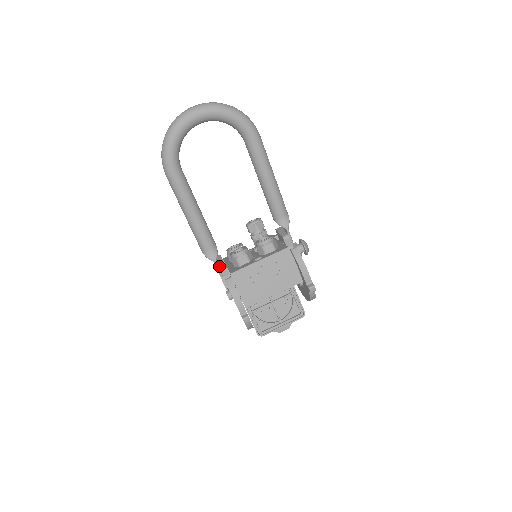
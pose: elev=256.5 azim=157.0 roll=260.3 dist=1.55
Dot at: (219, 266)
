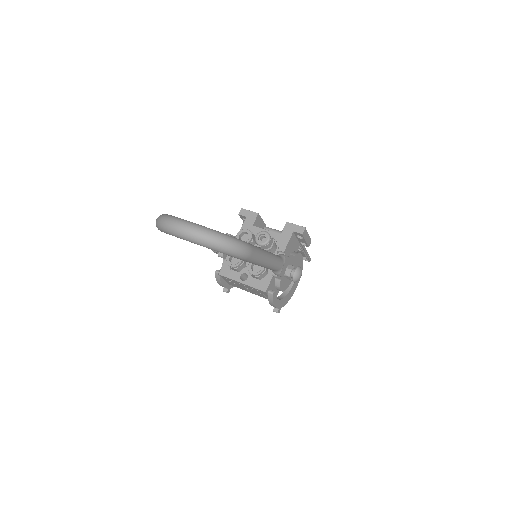
Dot at: (218, 255)
